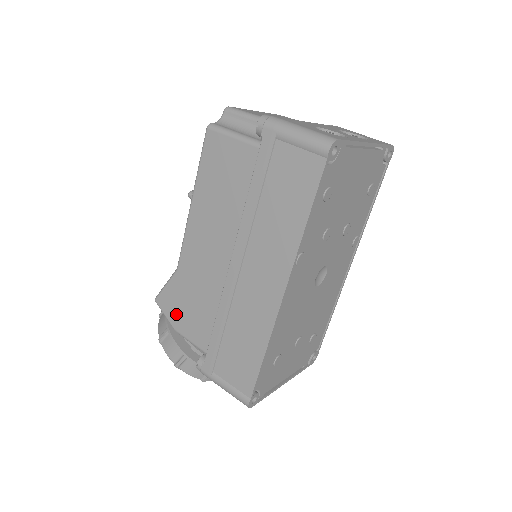
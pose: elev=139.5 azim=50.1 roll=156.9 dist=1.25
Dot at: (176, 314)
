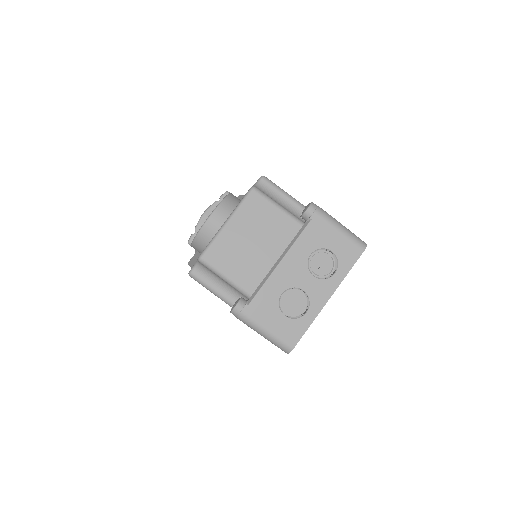
Dot at: occluded
